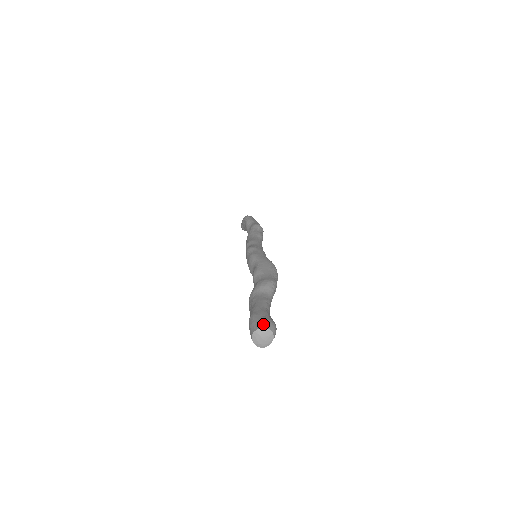
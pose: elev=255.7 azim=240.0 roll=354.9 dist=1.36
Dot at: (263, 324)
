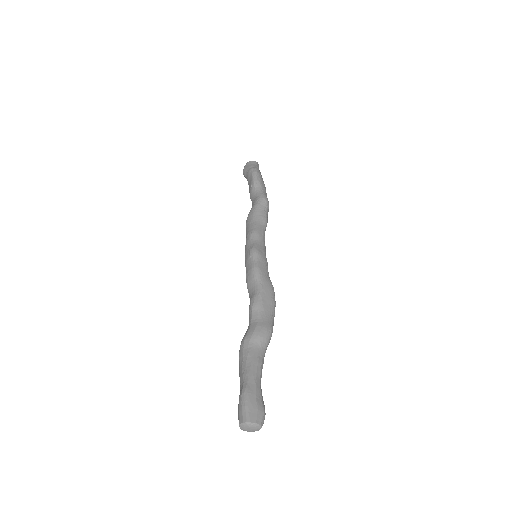
Dot at: (256, 416)
